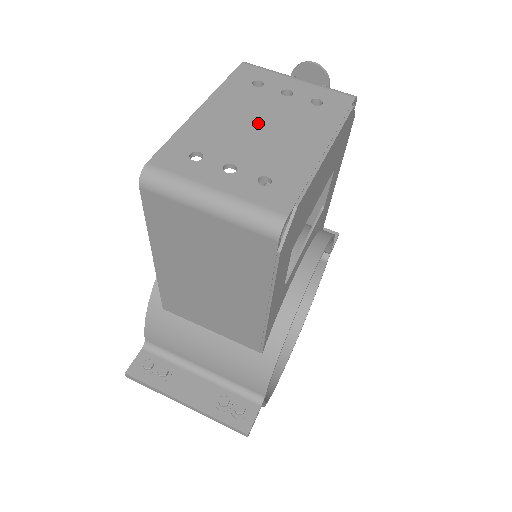
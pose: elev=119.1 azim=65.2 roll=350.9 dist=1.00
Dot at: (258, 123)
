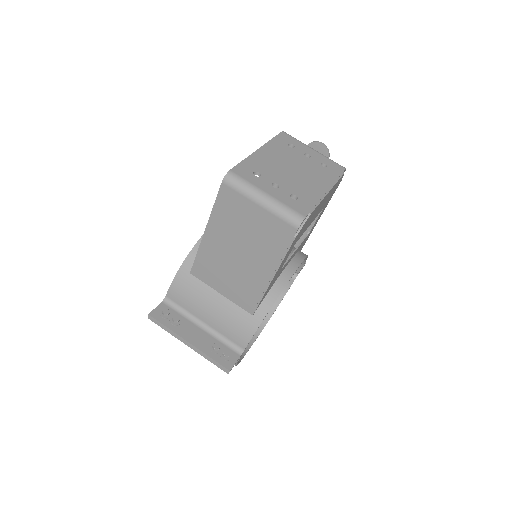
Dot at: (291, 167)
